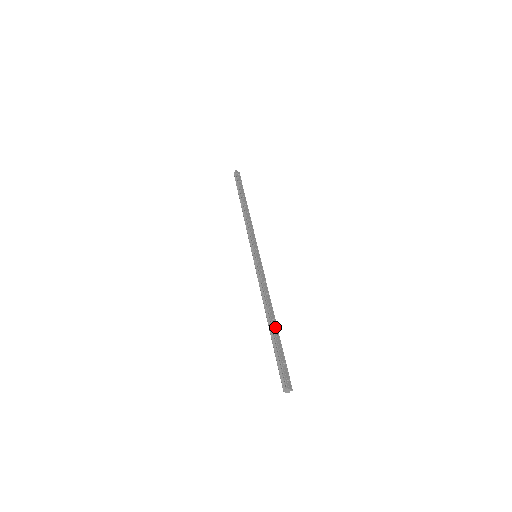
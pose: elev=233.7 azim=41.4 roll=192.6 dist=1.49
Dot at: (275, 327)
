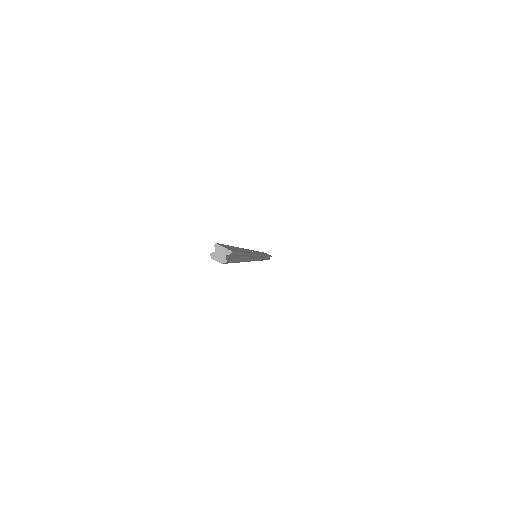
Dot at: (243, 250)
